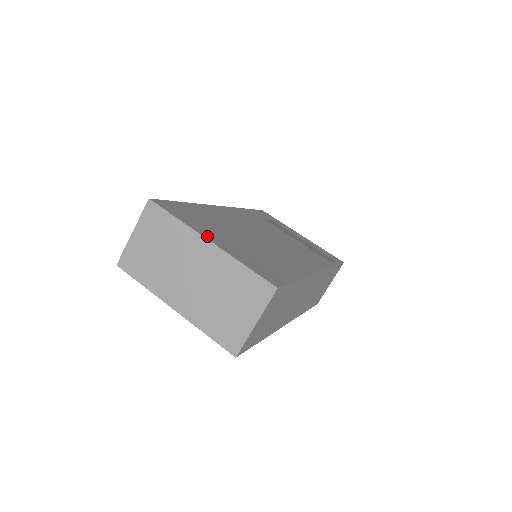
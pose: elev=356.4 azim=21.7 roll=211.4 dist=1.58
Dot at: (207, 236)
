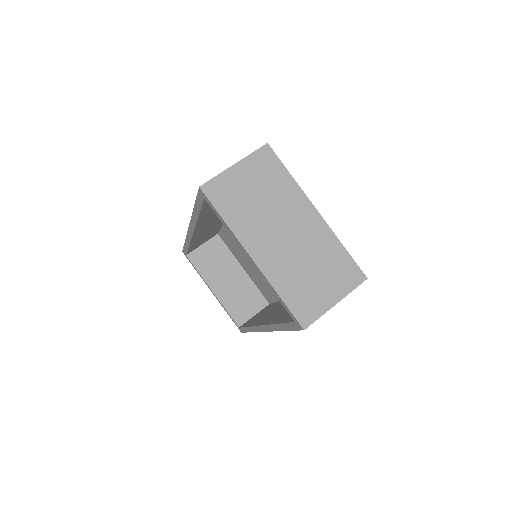
Dot at: occluded
